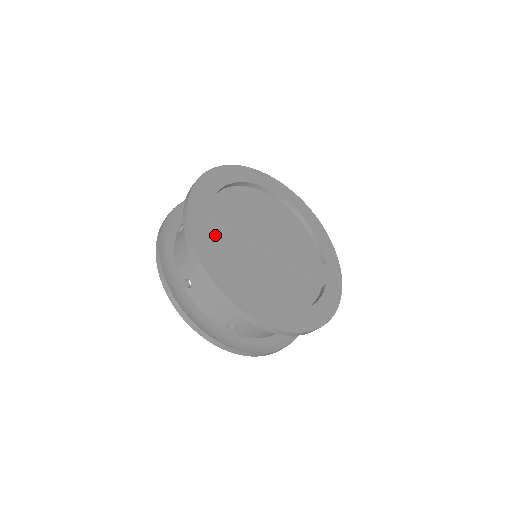
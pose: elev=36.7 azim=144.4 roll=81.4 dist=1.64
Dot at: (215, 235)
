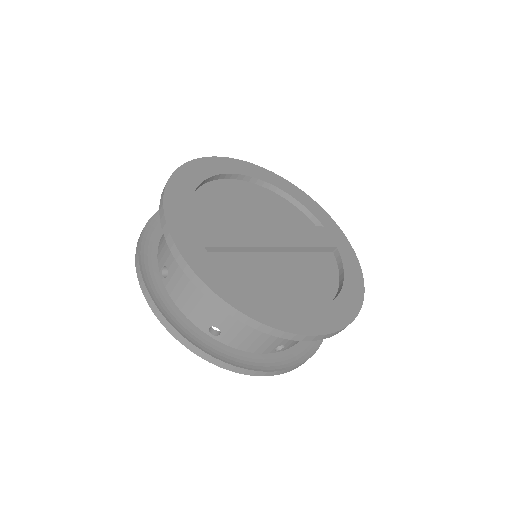
Dot at: (222, 265)
